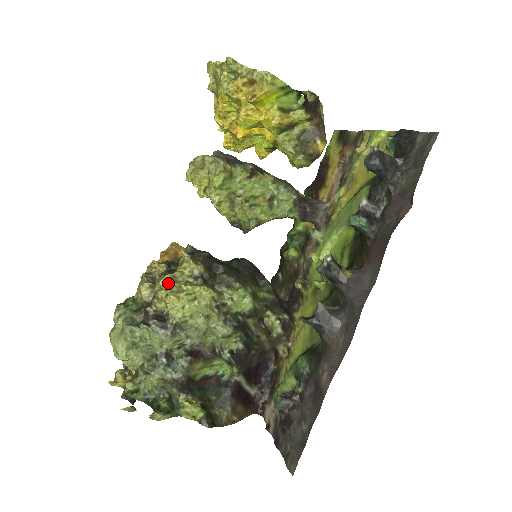
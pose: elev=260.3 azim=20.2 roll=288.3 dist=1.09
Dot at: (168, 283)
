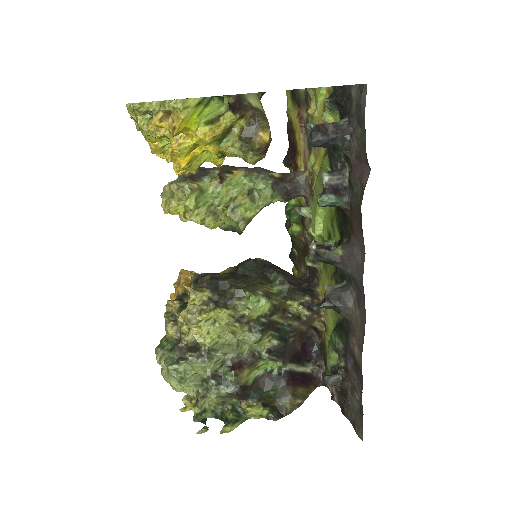
Dot at: (185, 318)
